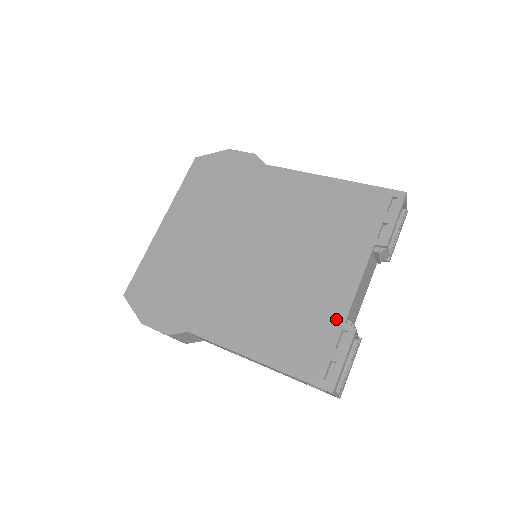
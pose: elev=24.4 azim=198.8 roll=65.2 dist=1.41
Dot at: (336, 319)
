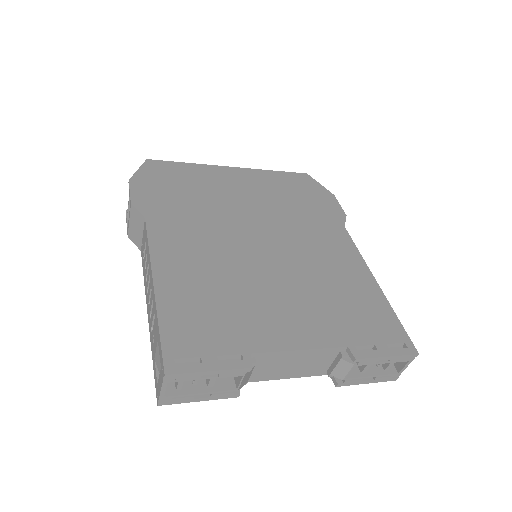
Dot at: (249, 343)
